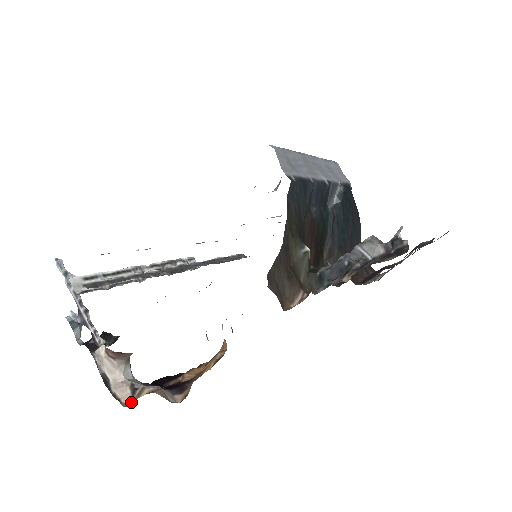
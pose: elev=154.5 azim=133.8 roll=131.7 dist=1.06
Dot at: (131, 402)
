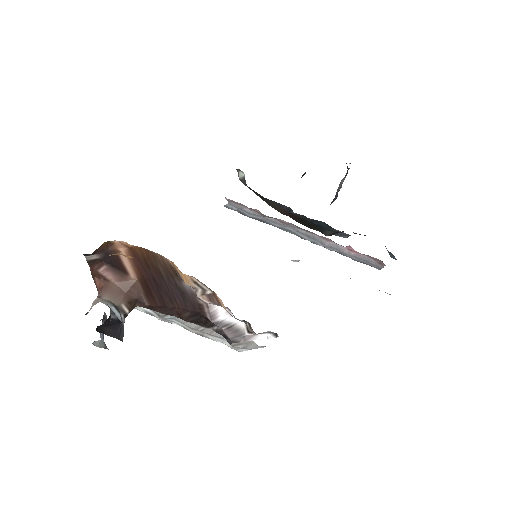
Dot at: occluded
